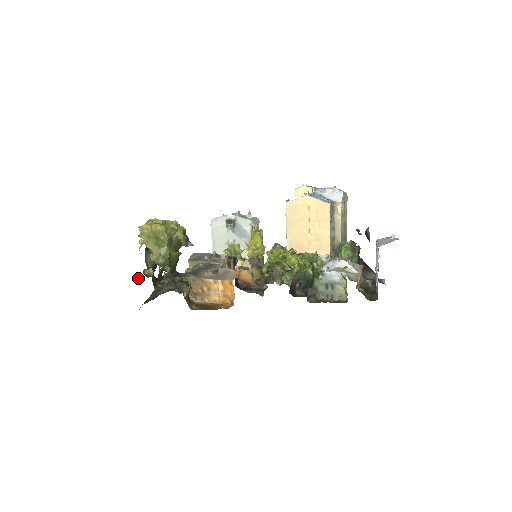
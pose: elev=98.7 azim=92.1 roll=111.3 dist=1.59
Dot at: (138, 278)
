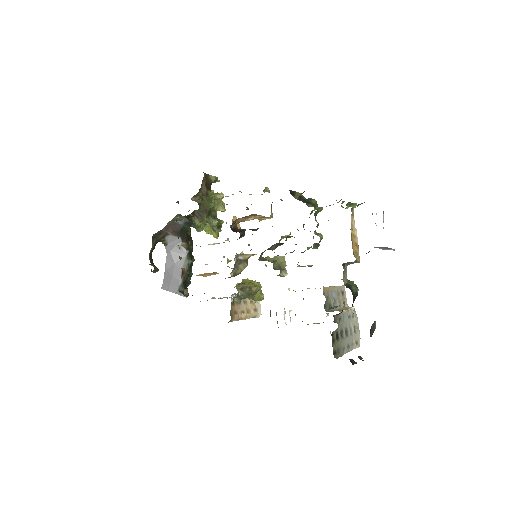
Dot at: occluded
